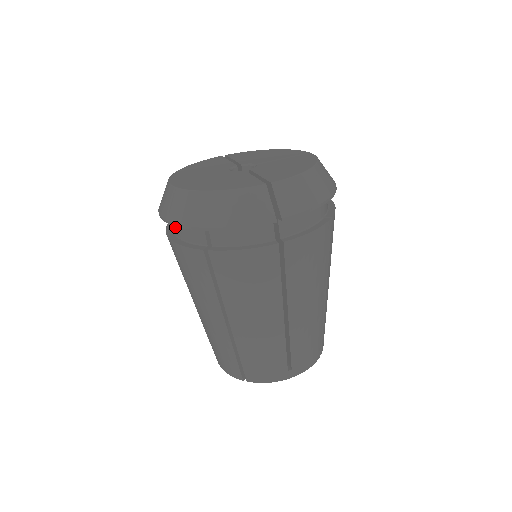
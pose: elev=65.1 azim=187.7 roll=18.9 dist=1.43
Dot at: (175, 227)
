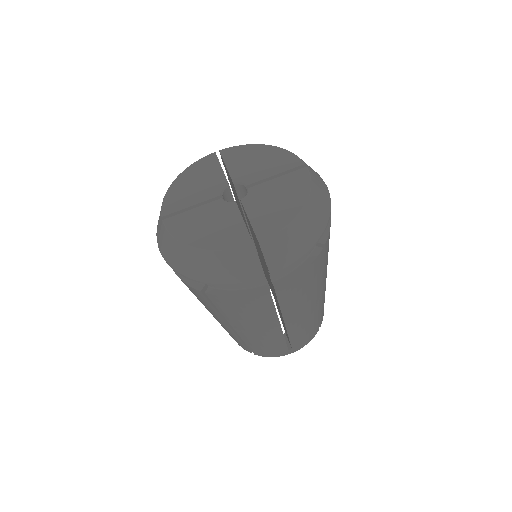
Dot at: occluded
